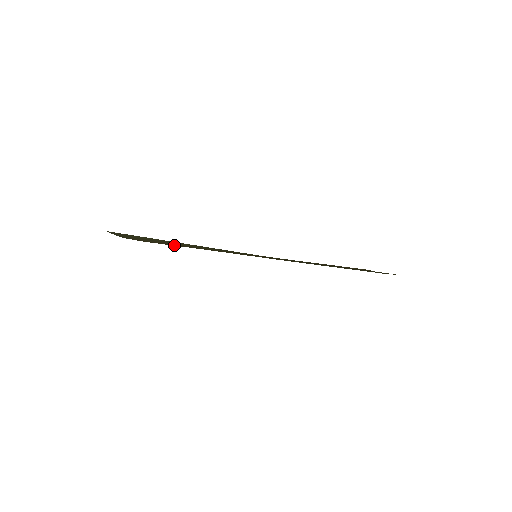
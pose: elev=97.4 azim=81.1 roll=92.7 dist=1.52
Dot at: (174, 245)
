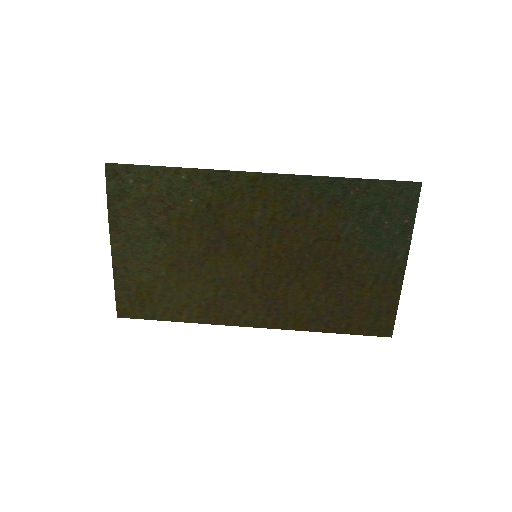
Dot at: (159, 259)
